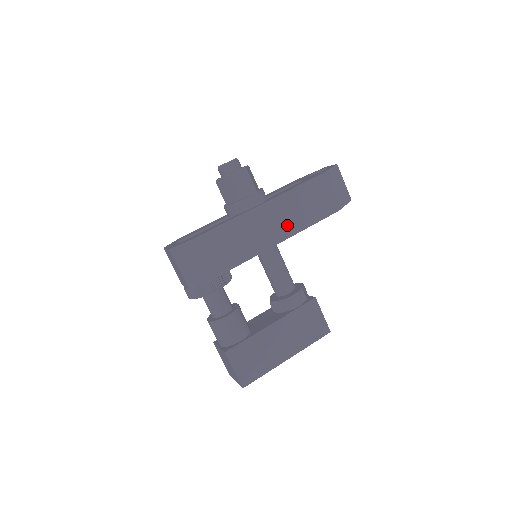
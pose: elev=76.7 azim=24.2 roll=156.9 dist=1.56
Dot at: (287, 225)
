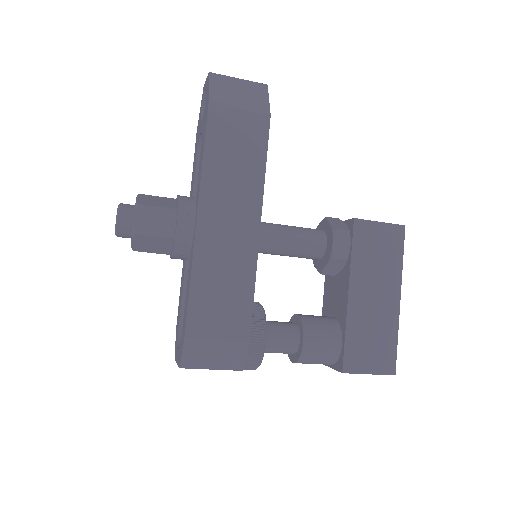
Dot at: (244, 200)
